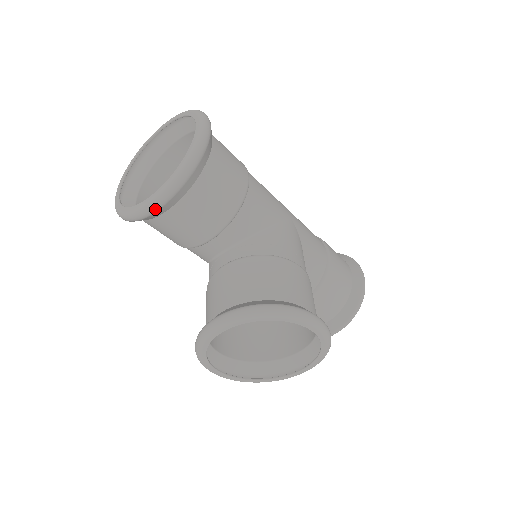
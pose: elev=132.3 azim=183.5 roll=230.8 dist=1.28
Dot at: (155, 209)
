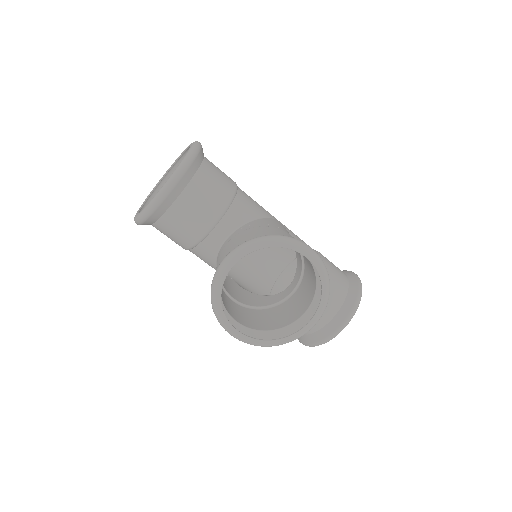
Dot at: (166, 194)
